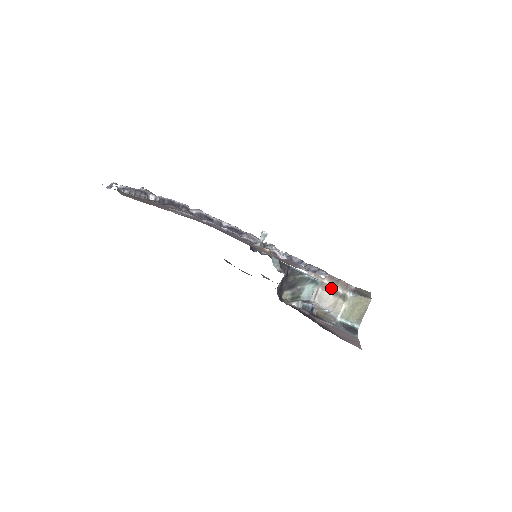
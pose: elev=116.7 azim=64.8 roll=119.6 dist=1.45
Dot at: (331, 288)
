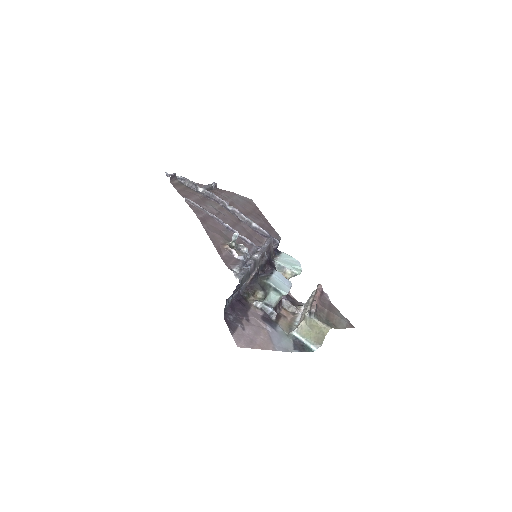
Dot at: (307, 306)
